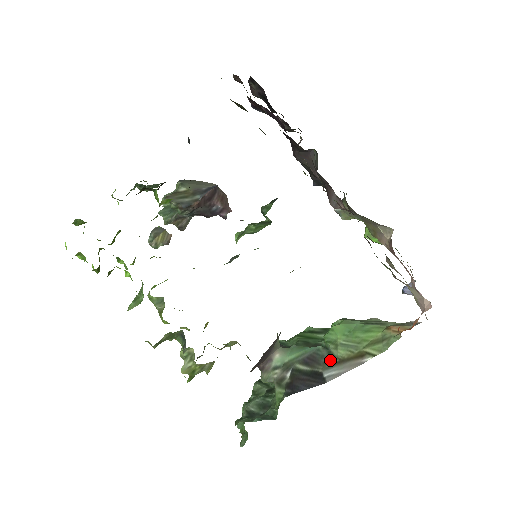
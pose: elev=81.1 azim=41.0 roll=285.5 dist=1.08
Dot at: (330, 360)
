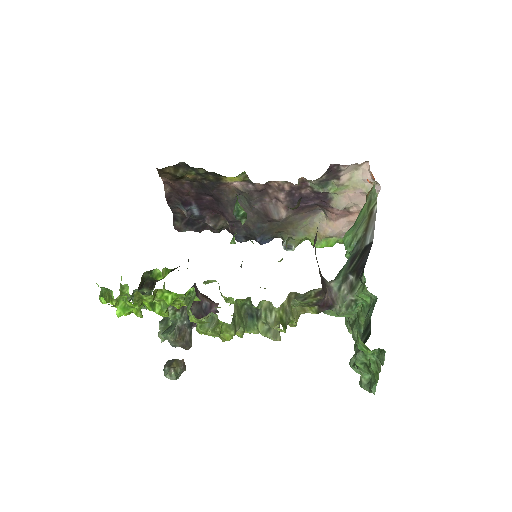
Dot at: (361, 240)
